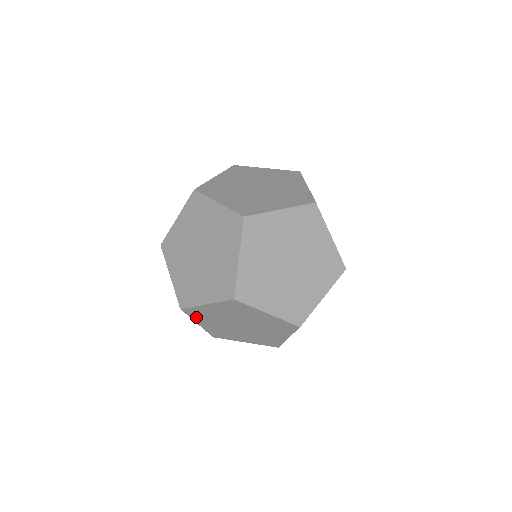
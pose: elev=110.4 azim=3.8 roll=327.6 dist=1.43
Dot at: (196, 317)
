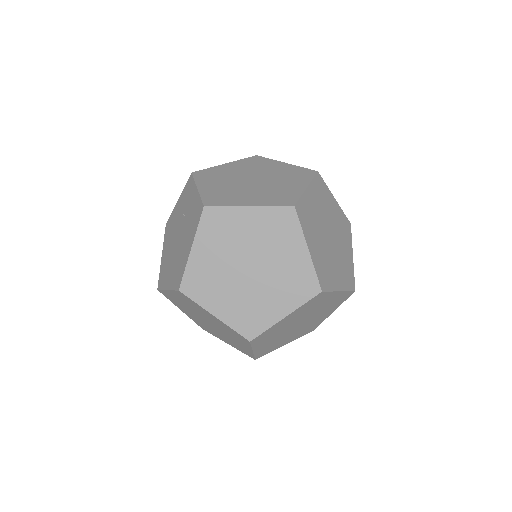
Dot at: (206, 231)
